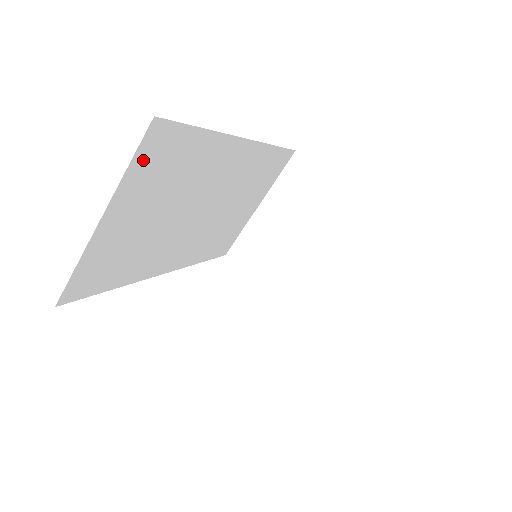
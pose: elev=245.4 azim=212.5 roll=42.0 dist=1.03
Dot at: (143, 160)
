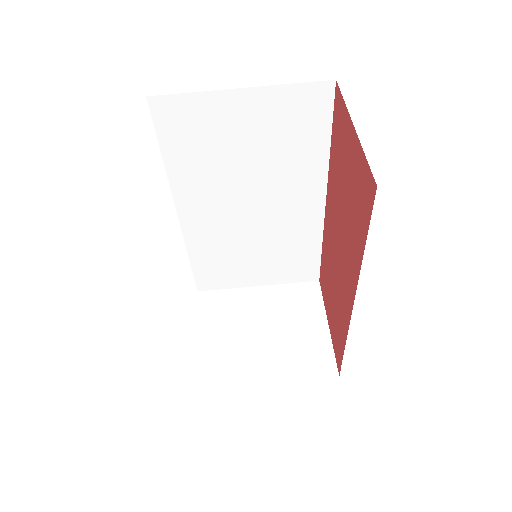
Dot at: (299, 96)
